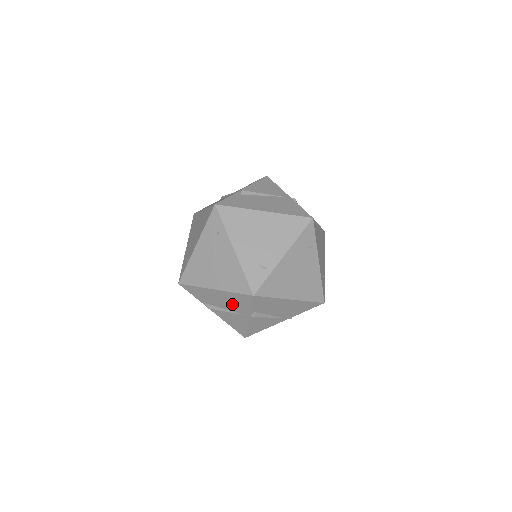
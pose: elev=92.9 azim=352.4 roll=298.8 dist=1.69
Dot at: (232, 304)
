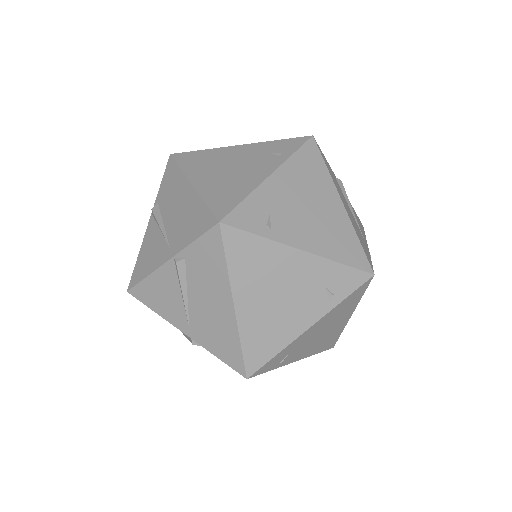
Dot at: (181, 222)
